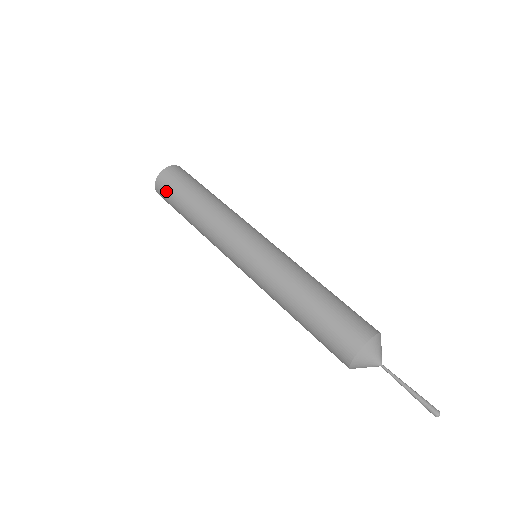
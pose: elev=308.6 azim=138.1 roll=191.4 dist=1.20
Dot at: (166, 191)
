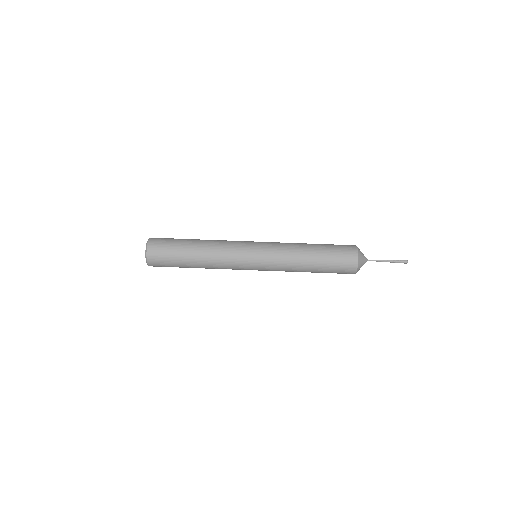
Dot at: (162, 262)
